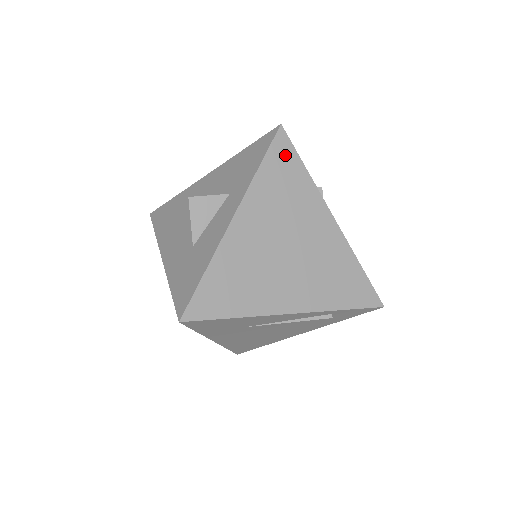
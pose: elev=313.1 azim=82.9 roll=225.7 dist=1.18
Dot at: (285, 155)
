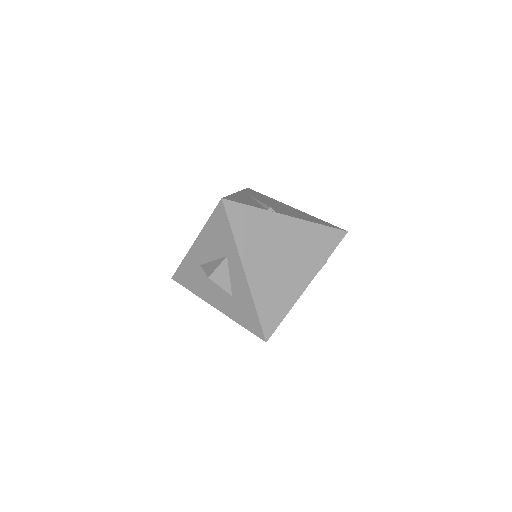
Dot at: (239, 213)
